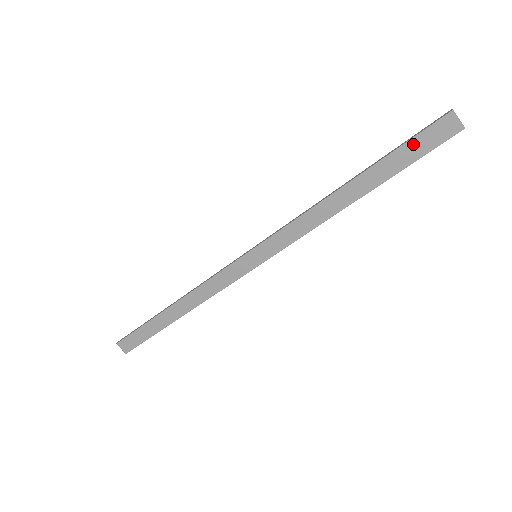
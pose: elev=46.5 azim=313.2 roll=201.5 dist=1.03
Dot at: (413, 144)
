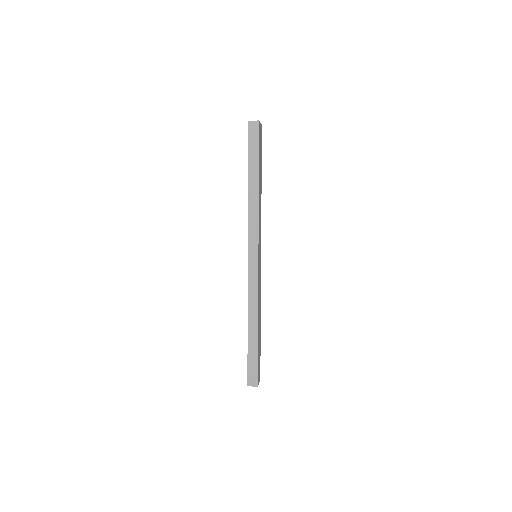
Dot at: (251, 144)
